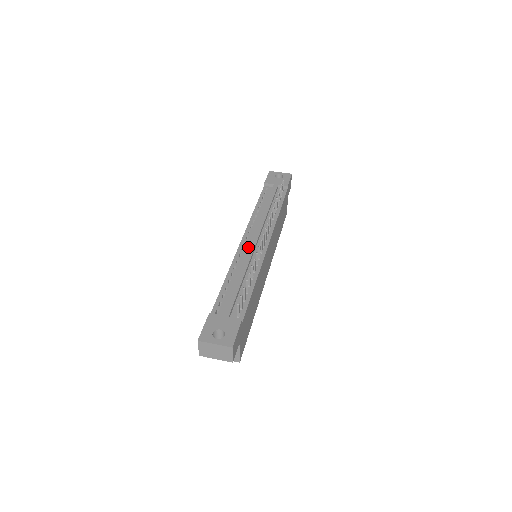
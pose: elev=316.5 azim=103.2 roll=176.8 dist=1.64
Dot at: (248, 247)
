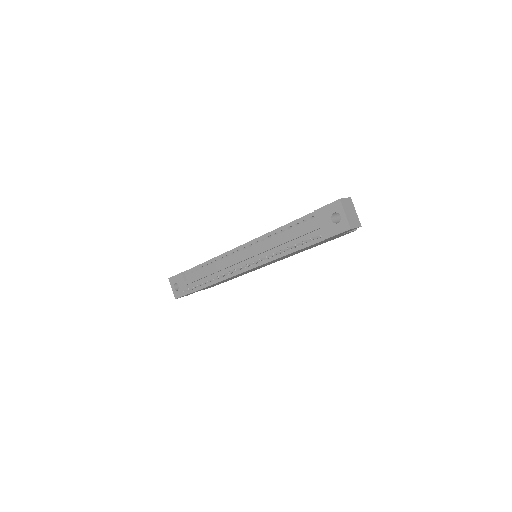
Dot at: (236, 257)
